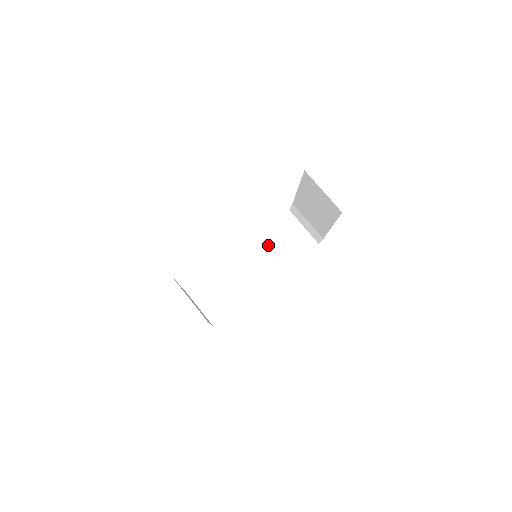
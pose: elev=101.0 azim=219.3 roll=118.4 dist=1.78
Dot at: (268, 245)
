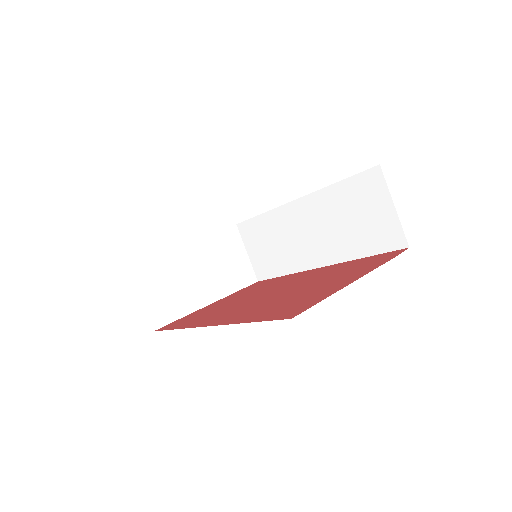
Dot at: (333, 211)
